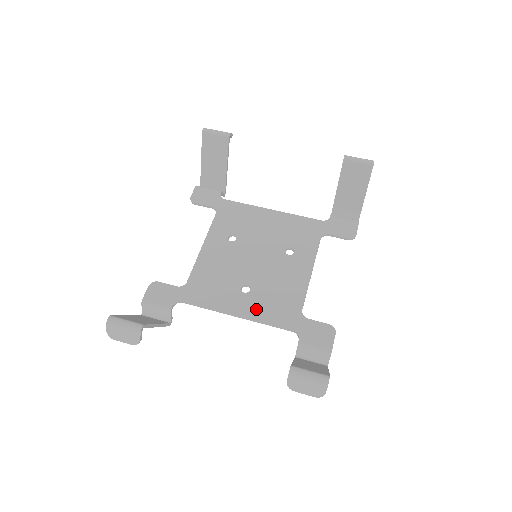
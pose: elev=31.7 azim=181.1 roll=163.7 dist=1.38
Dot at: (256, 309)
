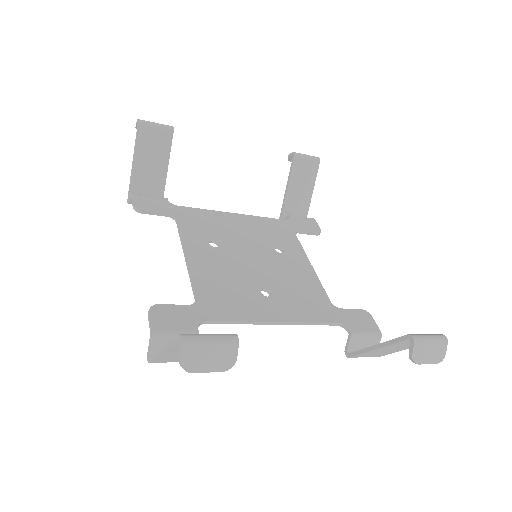
Dot at: (291, 310)
